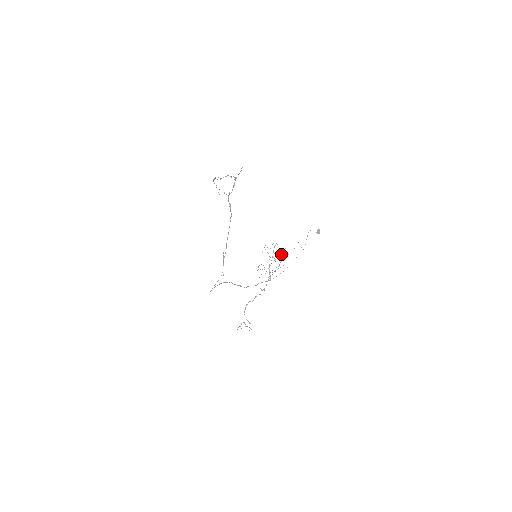
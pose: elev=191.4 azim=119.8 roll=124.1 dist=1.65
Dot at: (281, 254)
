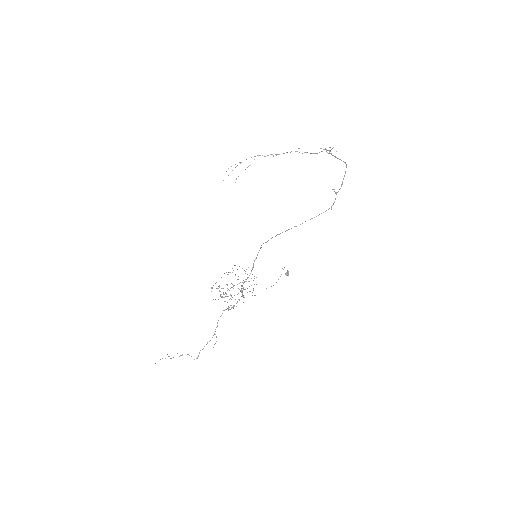
Dot at: (254, 278)
